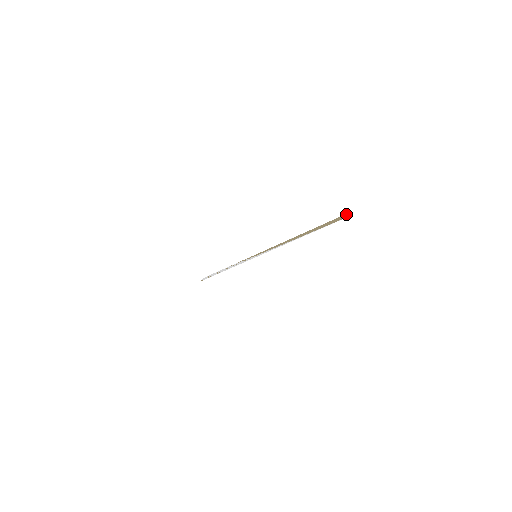
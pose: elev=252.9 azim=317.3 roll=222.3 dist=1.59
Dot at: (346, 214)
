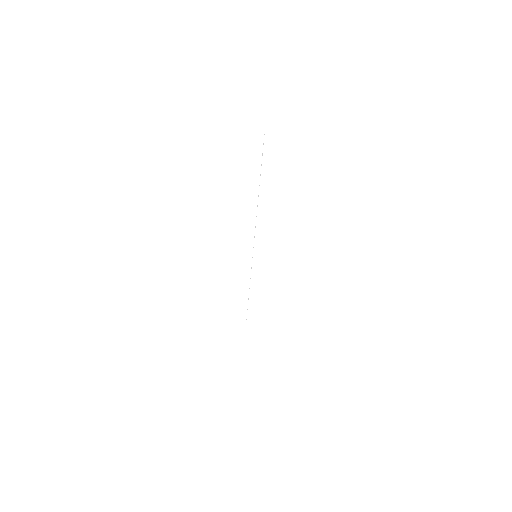
Dot at: (271, 138)
